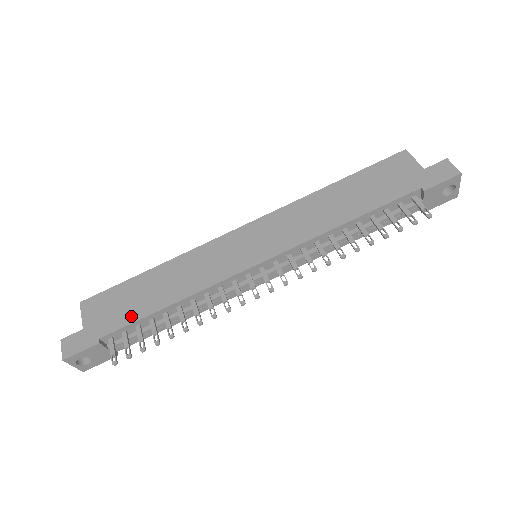
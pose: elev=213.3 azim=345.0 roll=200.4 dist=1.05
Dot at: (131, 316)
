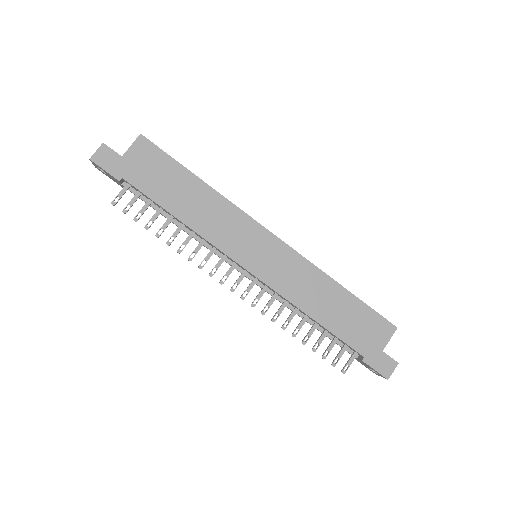
Dot at: (154, 192)
